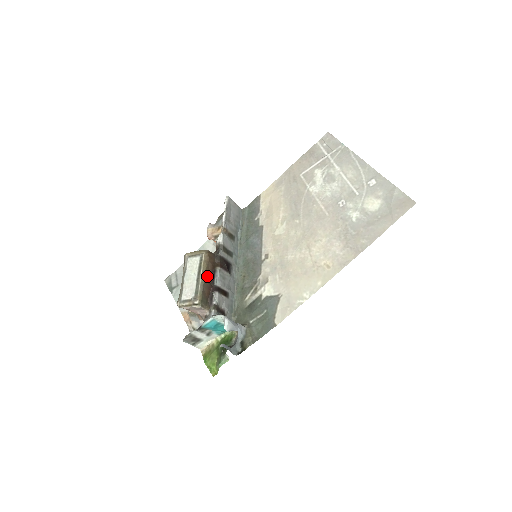
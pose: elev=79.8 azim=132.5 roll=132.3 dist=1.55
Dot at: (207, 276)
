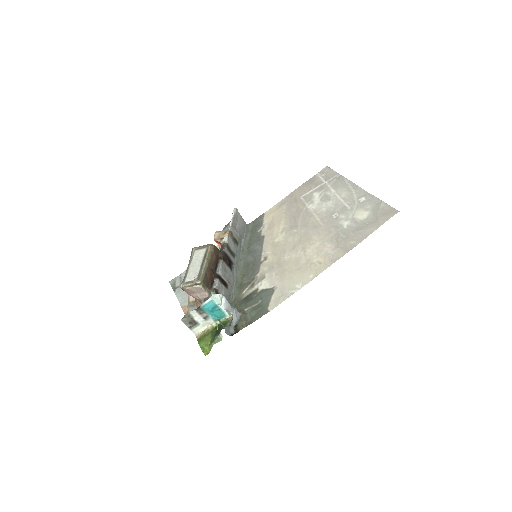
Dot at: (211, 264)
